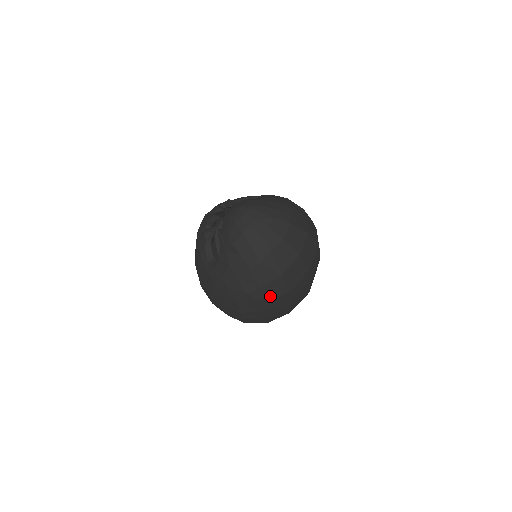
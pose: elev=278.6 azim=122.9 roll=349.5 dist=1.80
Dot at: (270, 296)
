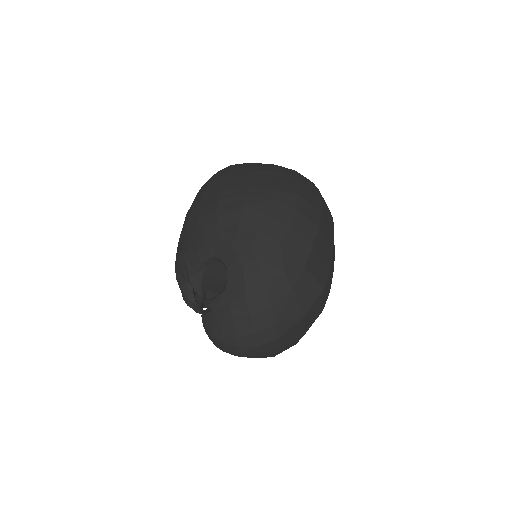
Dot at: occluded
